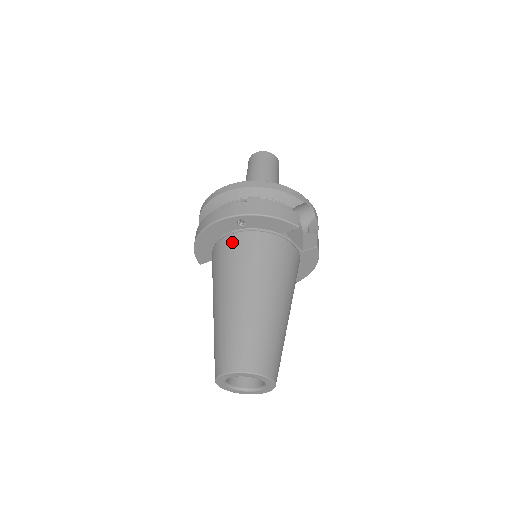
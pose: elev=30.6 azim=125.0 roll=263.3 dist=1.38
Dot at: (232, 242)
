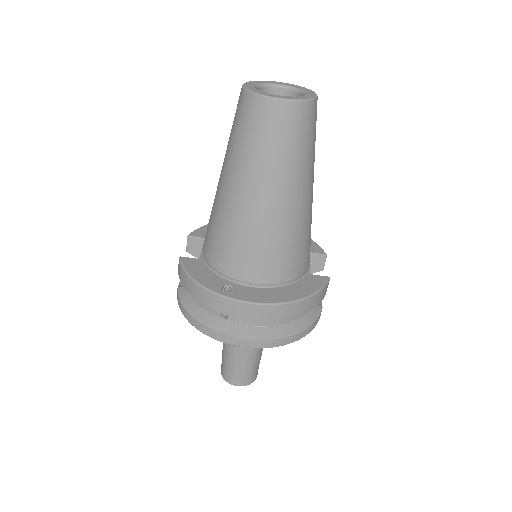
Dot at: occluded
